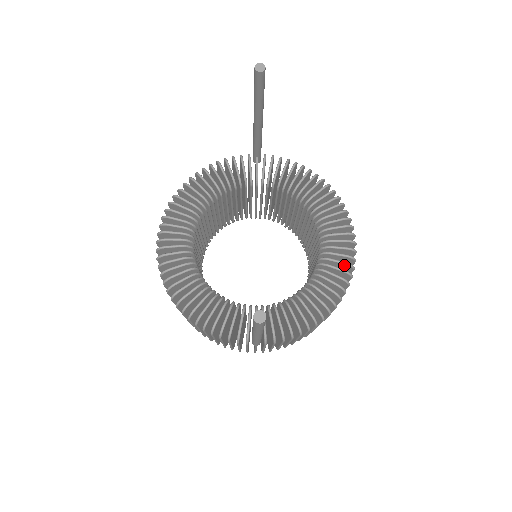
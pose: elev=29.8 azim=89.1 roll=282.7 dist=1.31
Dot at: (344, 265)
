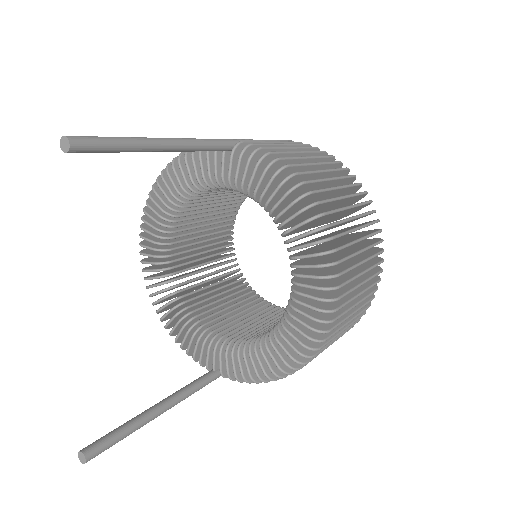
Dot at: (311, 327)
